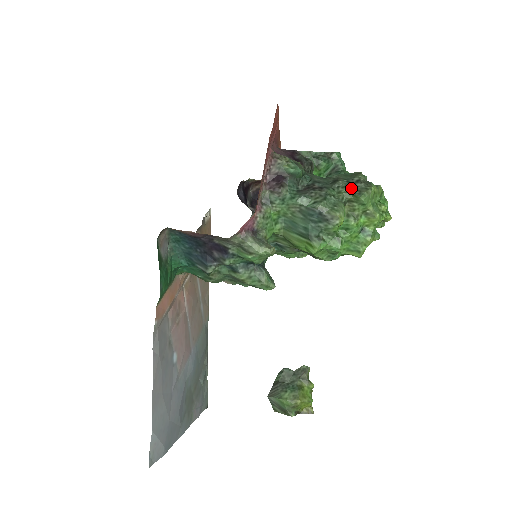
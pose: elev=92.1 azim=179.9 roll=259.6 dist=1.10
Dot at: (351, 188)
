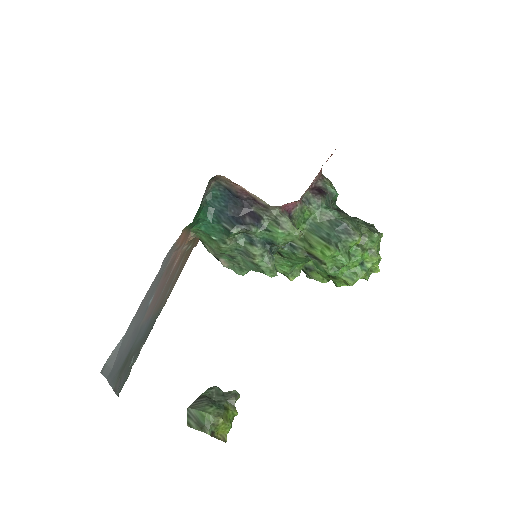
Dot at: (367, 227)
